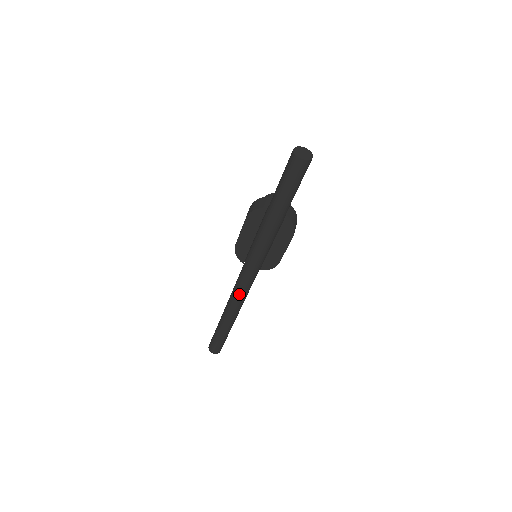
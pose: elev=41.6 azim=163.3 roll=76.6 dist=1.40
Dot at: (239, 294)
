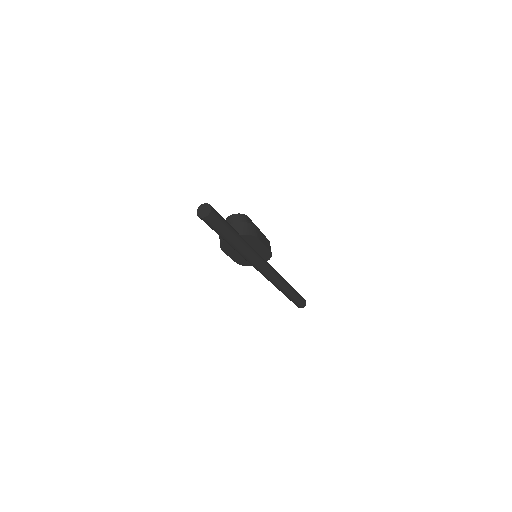
Dot at: (271, 280)
